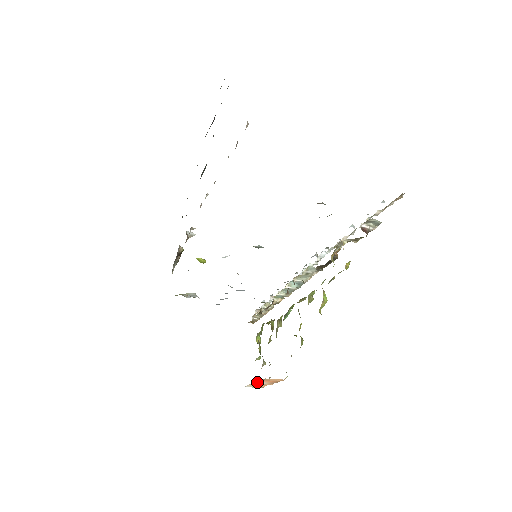
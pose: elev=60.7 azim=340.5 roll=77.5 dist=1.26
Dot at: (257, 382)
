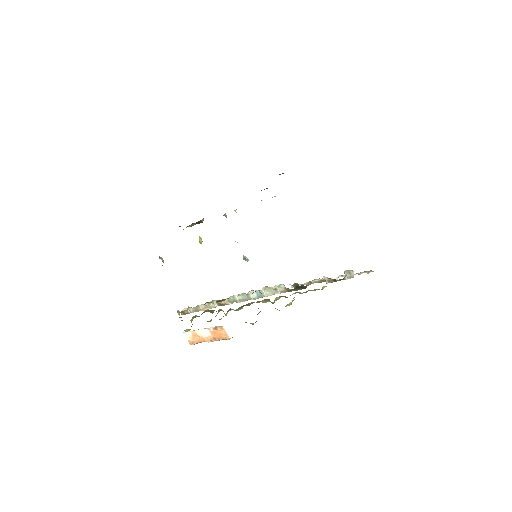
Dot at: (206, 330)
